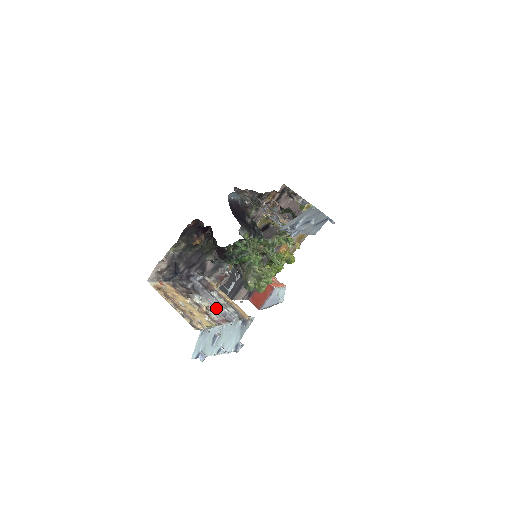
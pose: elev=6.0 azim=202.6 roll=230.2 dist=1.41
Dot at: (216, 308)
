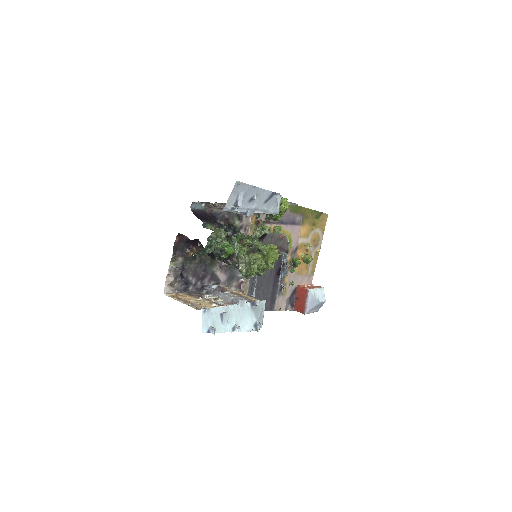
Dot at: occluded
